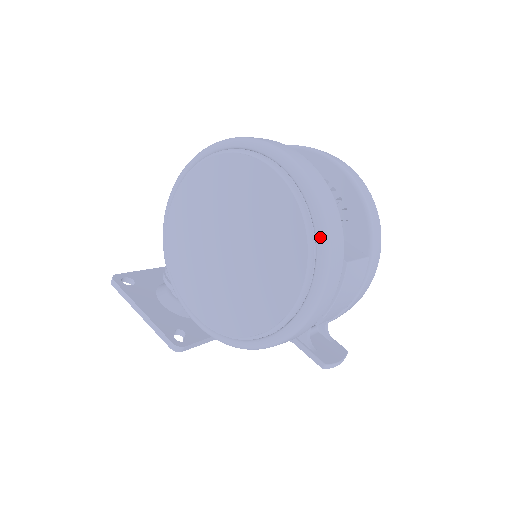
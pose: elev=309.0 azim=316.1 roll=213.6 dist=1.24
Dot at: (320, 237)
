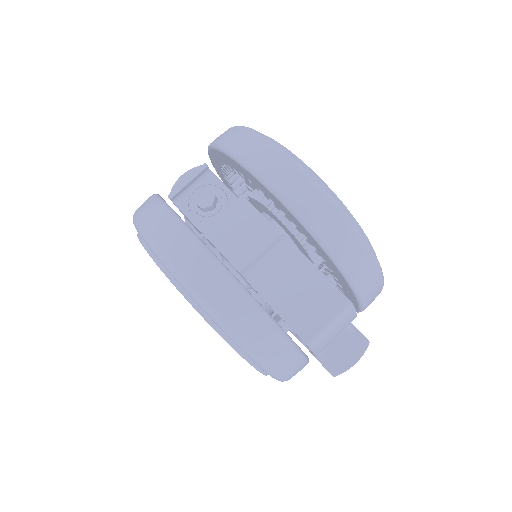
Dot at: (252, 360)
